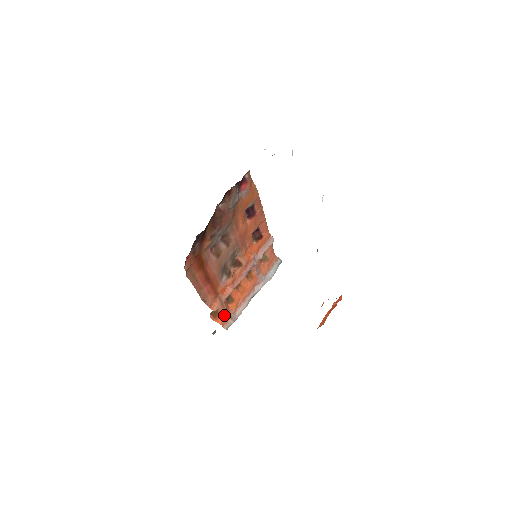
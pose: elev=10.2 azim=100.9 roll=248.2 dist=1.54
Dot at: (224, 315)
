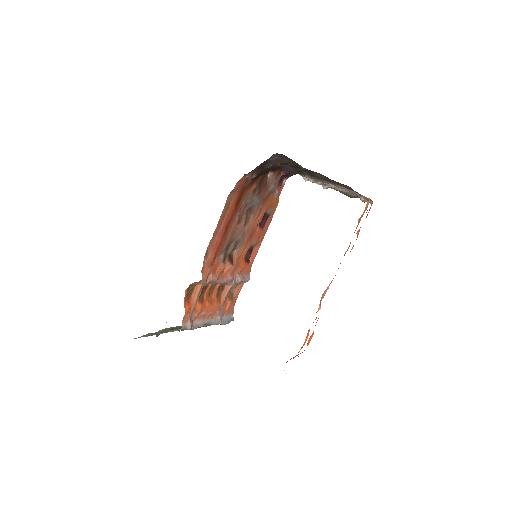
Dot at: (191, 307)
